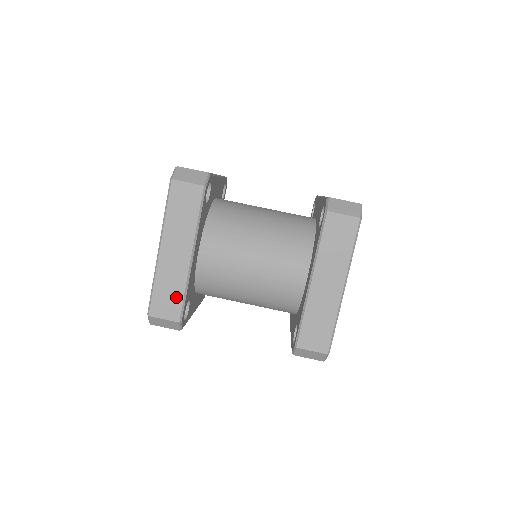
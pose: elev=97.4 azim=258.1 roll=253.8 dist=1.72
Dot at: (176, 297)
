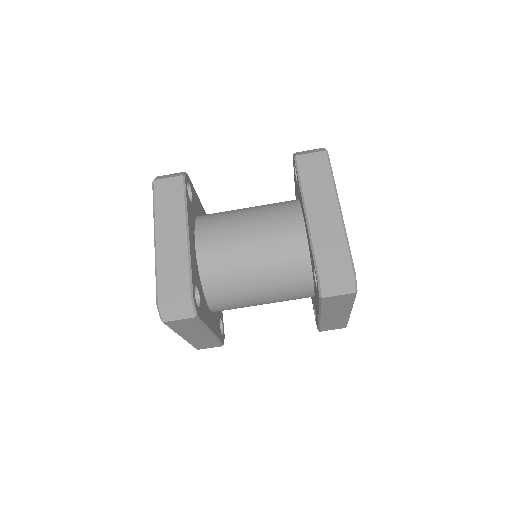
Dot at: (212, 343)
